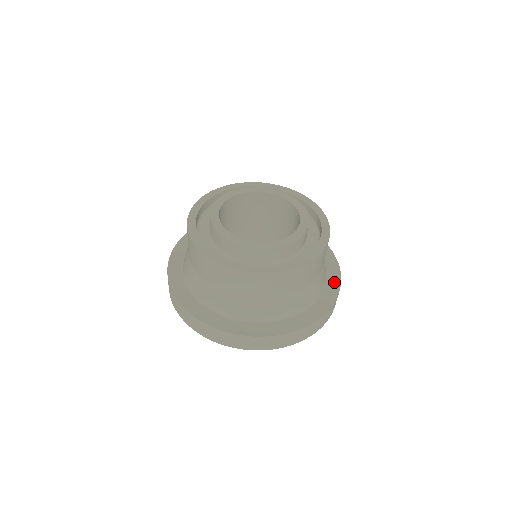
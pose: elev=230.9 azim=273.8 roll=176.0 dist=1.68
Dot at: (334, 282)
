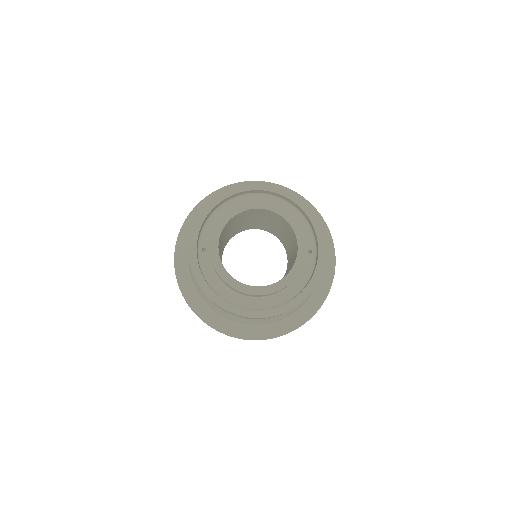
Dot at: (328, 275)
